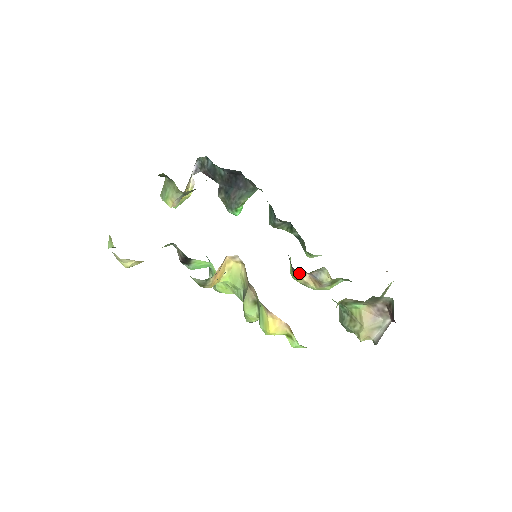
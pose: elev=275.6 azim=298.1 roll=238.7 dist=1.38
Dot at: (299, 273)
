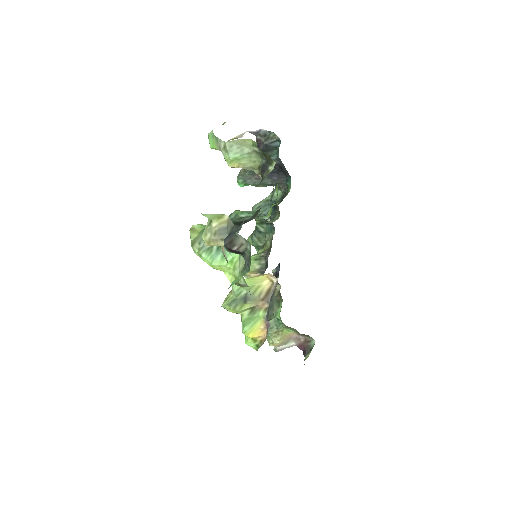
Dot at: occluded
